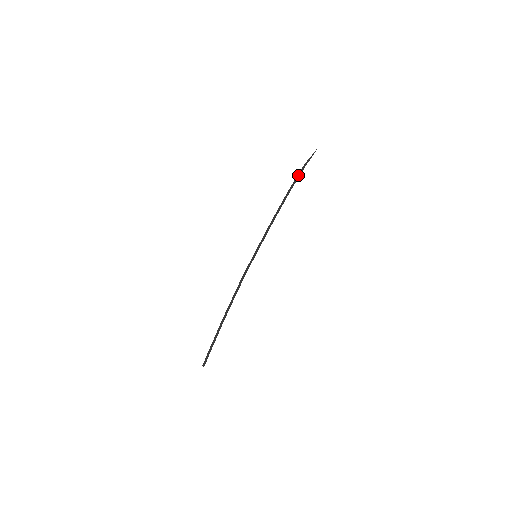
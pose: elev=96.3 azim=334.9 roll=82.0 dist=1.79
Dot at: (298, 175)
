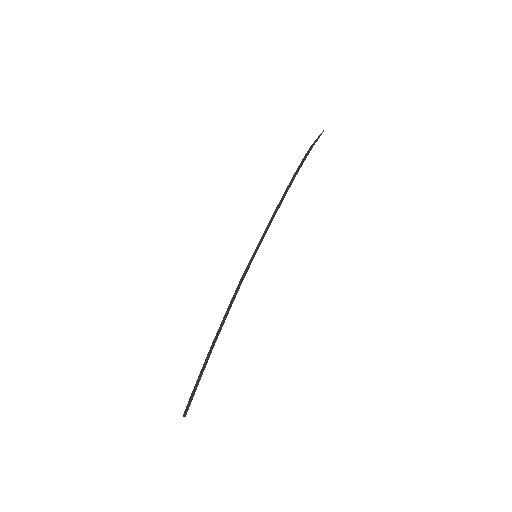
Dot at: (304, 158)
